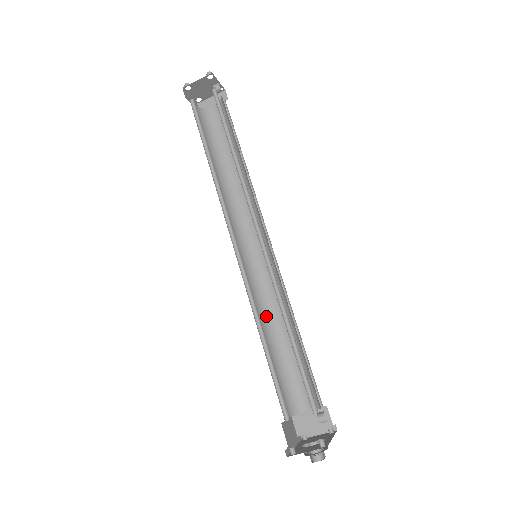
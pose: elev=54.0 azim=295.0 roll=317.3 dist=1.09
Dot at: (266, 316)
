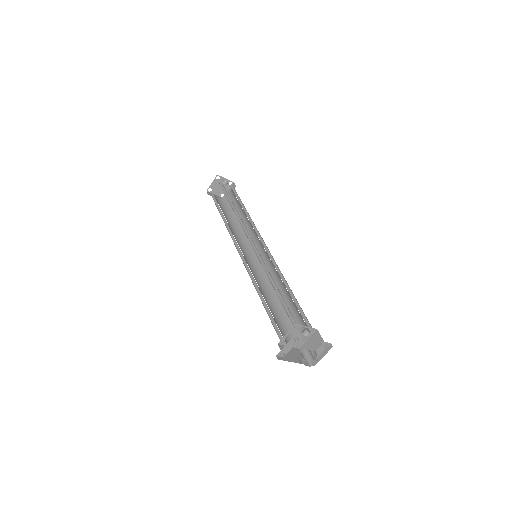
Dot at: (271, 290)
